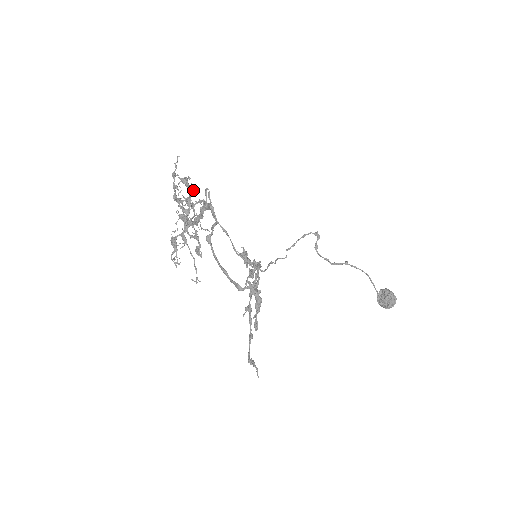
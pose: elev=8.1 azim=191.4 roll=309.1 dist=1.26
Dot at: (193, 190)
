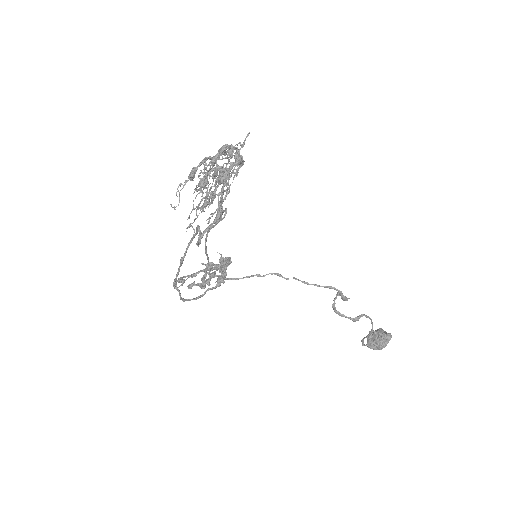
Dot at: occluded
